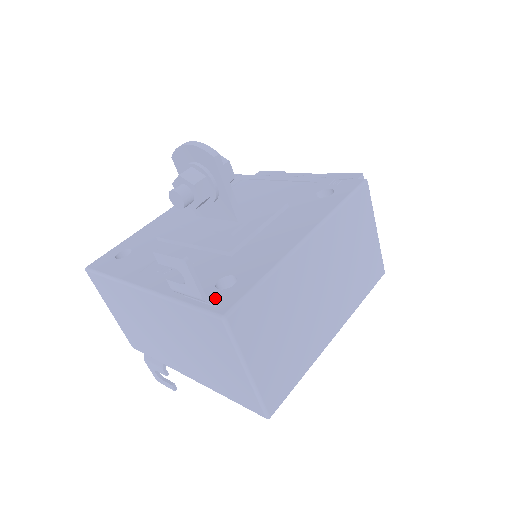
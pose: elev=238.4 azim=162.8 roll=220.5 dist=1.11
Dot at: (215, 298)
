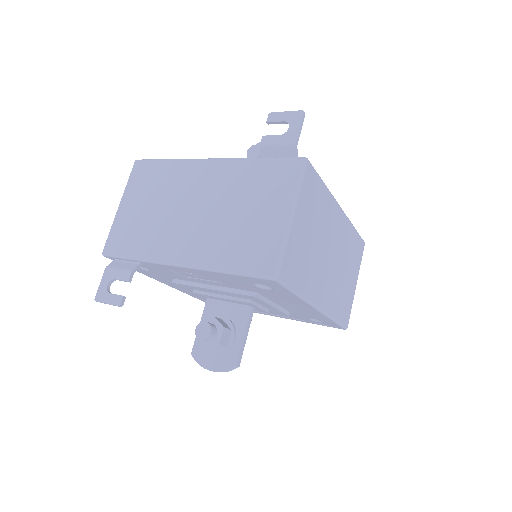
Dot at: occluded
